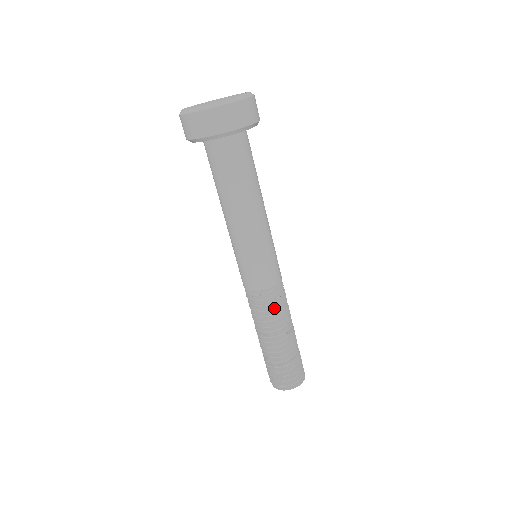
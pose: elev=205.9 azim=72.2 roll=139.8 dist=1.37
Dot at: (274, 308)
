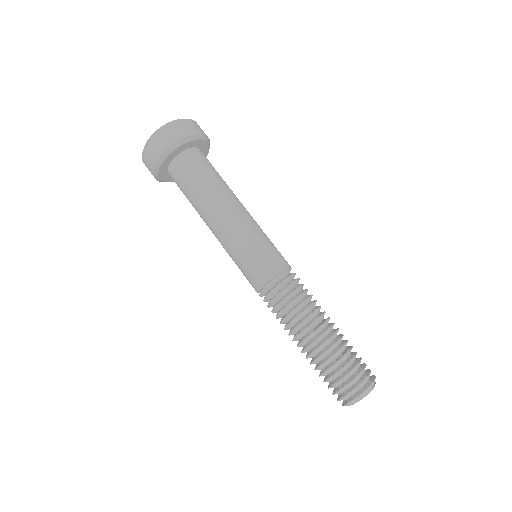
Dot at: (283, 305)
